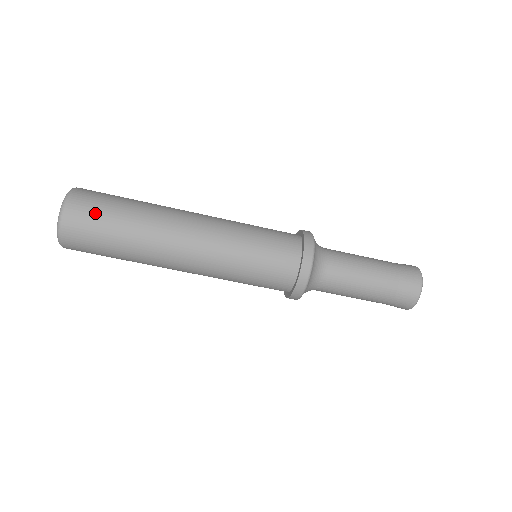
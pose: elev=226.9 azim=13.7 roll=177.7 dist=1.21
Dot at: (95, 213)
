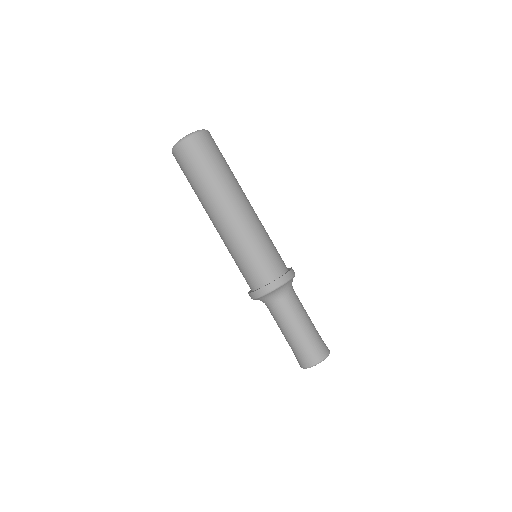
Dot at: (216, 148)
